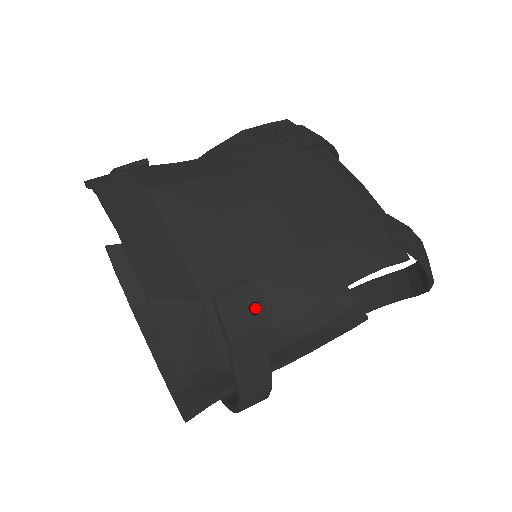
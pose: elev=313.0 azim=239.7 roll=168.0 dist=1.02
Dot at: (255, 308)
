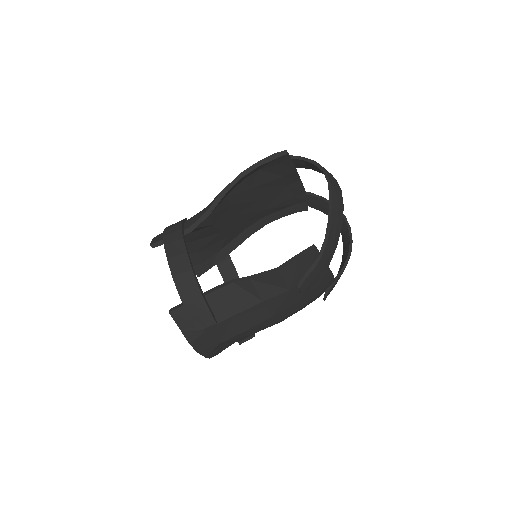
Dot at: occluded
